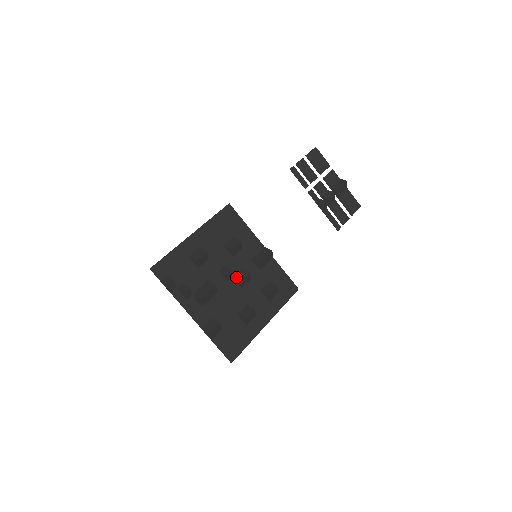
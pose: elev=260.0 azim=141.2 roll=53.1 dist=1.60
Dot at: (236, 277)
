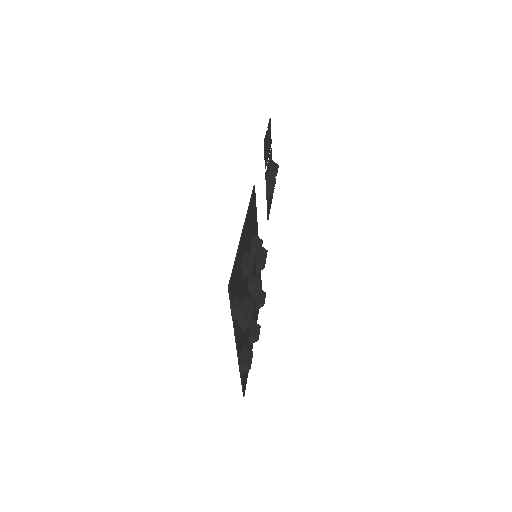
Dot at: occluded
